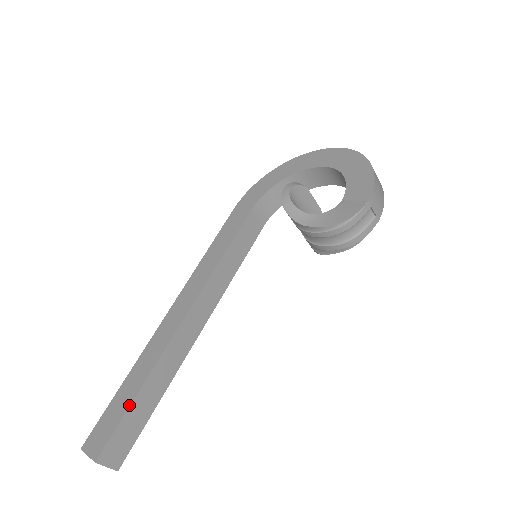
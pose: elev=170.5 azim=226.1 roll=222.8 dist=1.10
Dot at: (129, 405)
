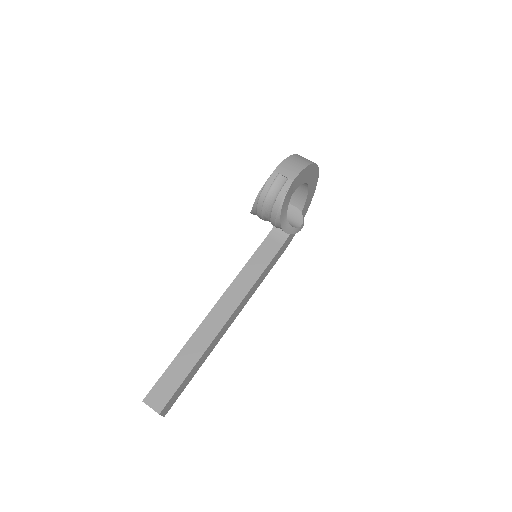
Dot at: (169, 366)
